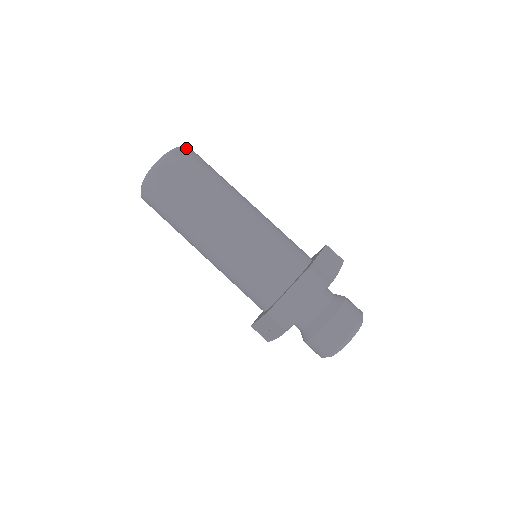
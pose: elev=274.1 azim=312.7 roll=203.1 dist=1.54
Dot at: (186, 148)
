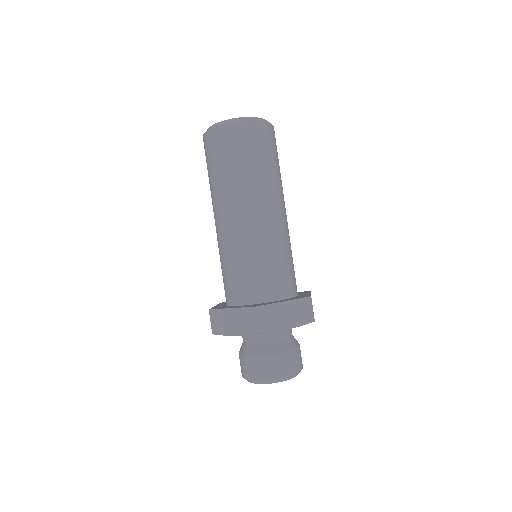
Dot at: (256, 123)
